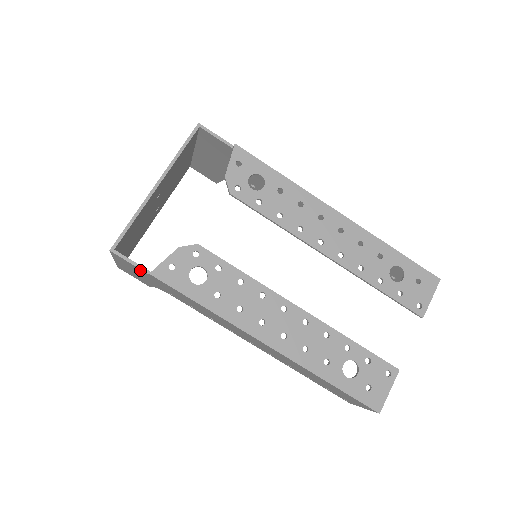
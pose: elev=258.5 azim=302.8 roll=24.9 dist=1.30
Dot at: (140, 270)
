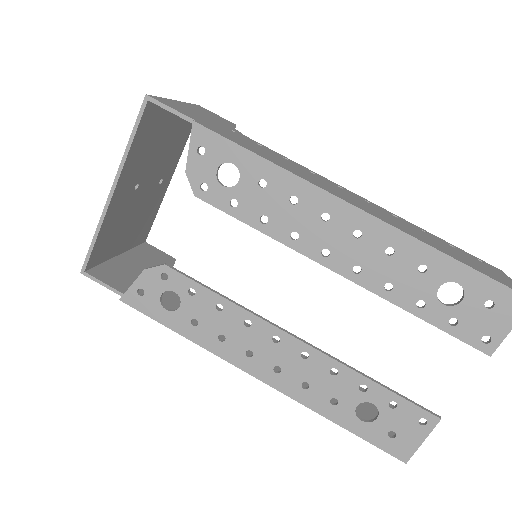
Dot at: (118, 288)
